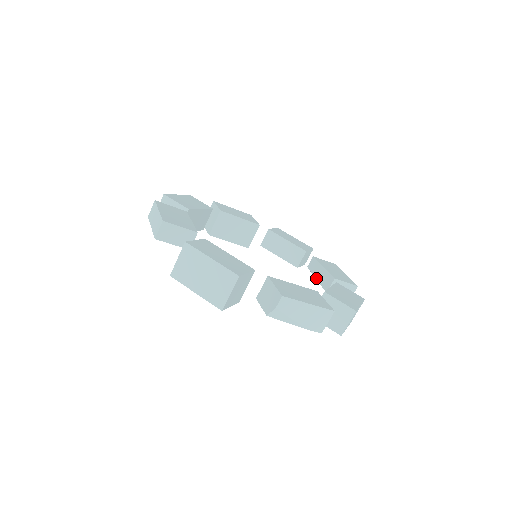
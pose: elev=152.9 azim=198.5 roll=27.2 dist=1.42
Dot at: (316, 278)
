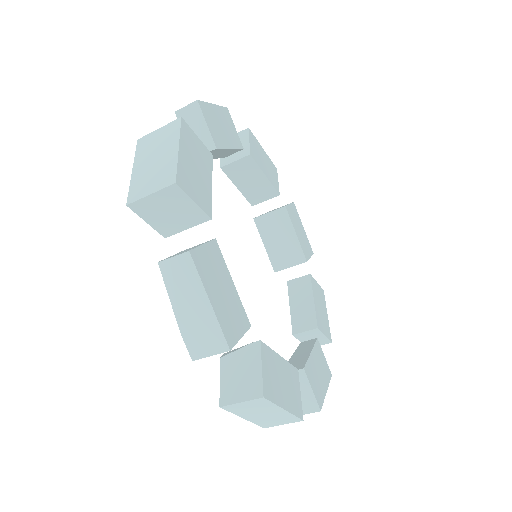
Dot at: (292, 355)
